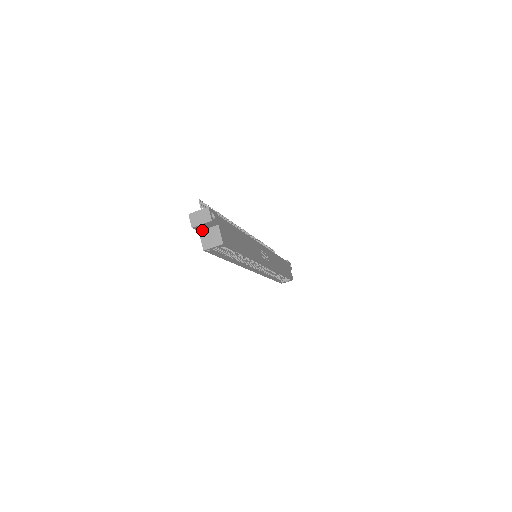
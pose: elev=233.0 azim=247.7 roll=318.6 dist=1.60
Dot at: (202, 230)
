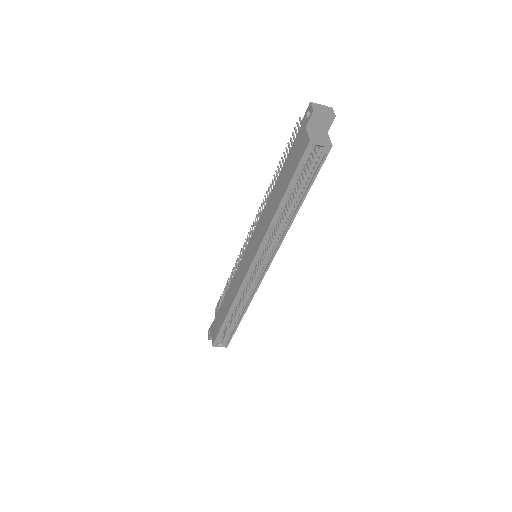
Dot at: (310, 128)
